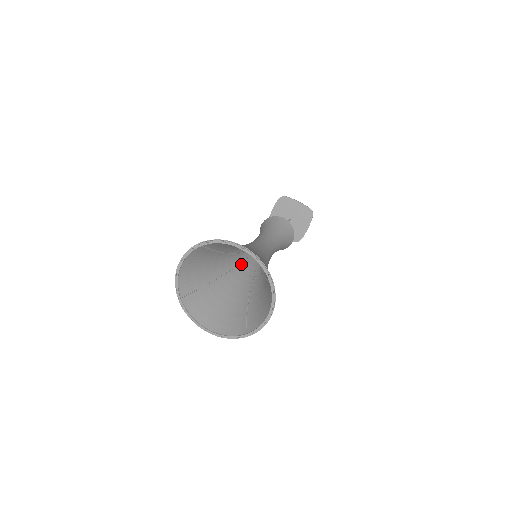
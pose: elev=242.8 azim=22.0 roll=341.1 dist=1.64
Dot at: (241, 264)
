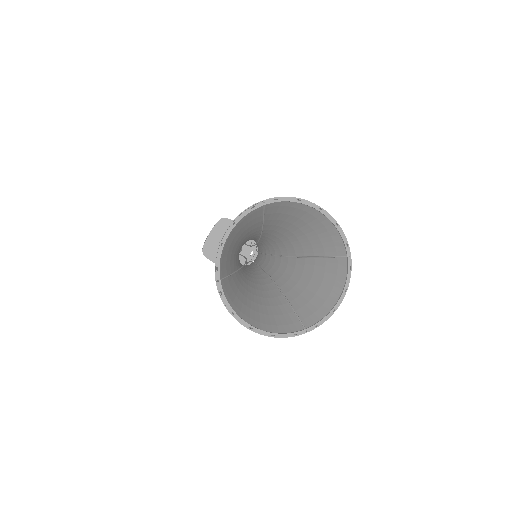
Dot at: (240, 264)
